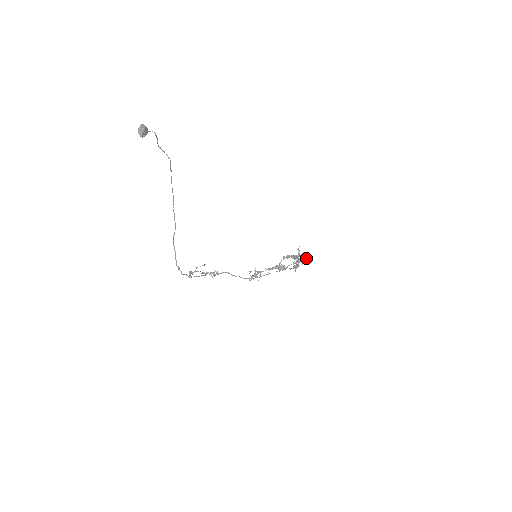
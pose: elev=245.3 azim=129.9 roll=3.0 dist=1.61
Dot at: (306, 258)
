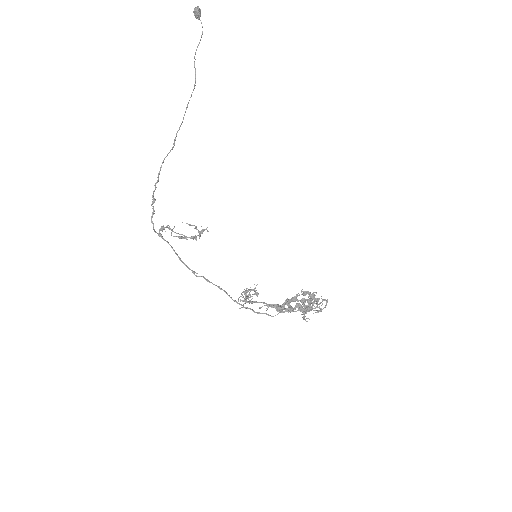
Dot at: occluded
